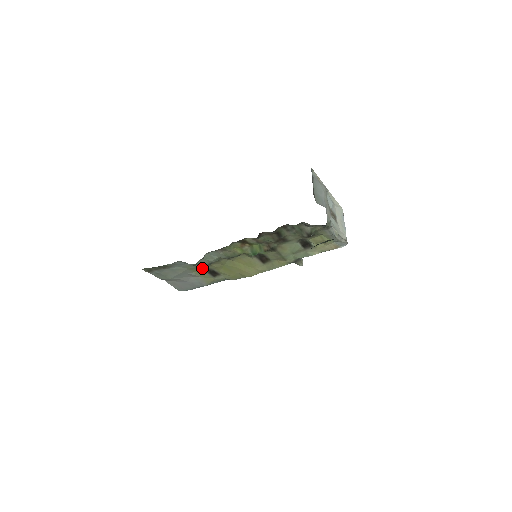
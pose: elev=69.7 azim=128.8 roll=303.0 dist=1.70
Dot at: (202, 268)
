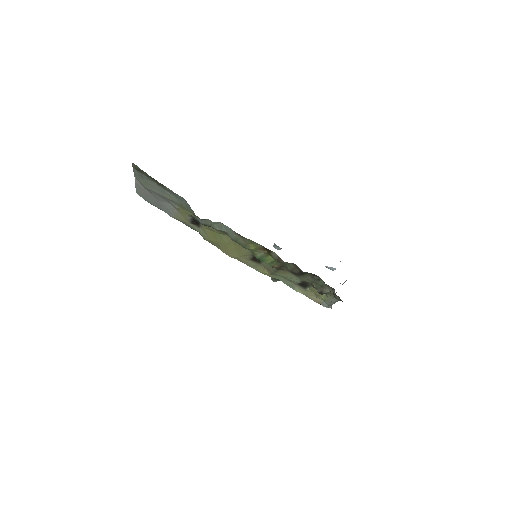
Dot at: occluded
